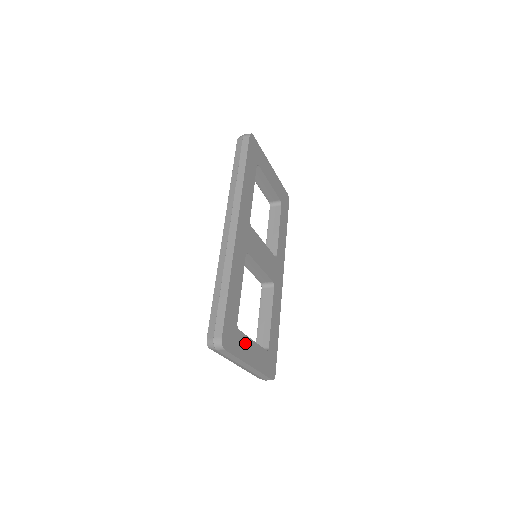
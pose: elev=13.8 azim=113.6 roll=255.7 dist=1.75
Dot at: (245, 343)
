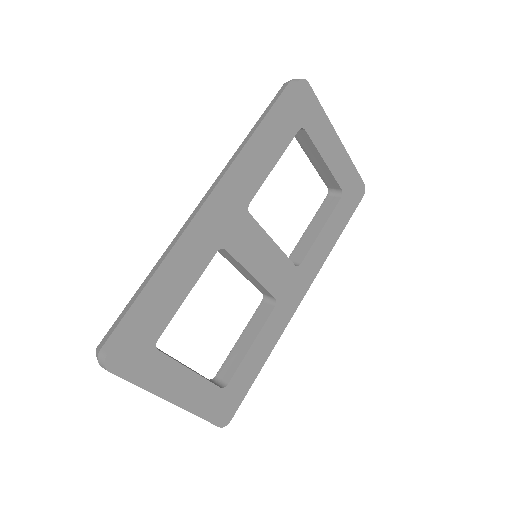
Dot at: (168, 370)
